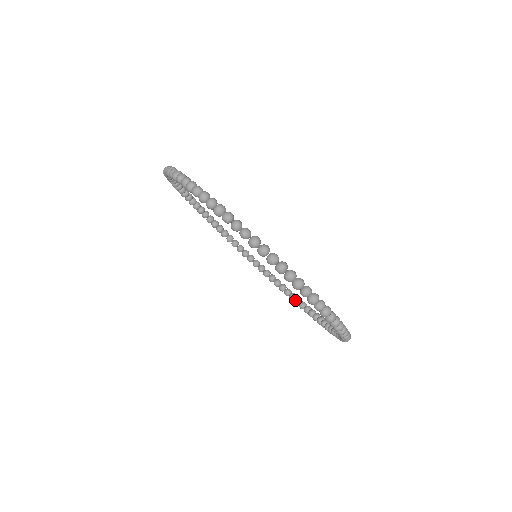
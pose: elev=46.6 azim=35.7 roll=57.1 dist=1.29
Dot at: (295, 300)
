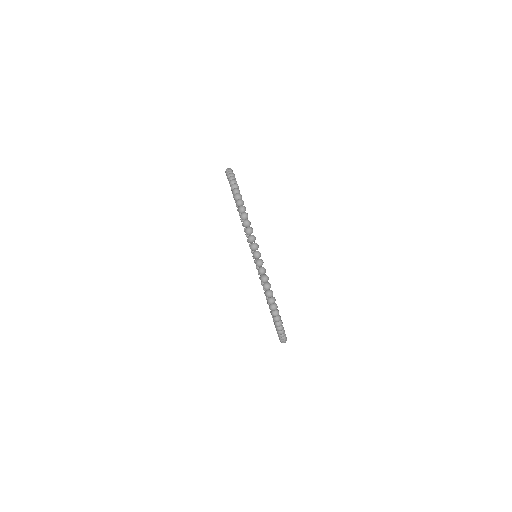
Dot at: (262, 282)
